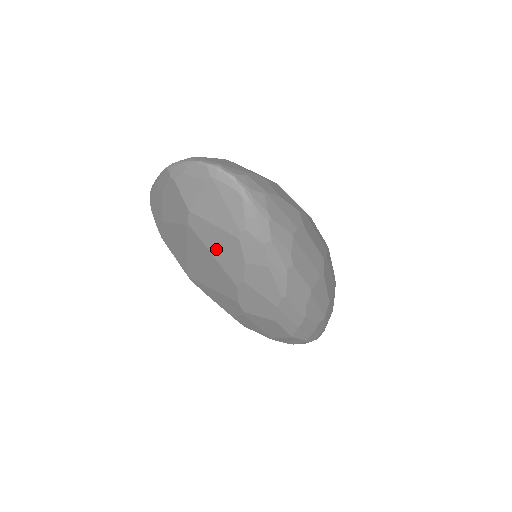
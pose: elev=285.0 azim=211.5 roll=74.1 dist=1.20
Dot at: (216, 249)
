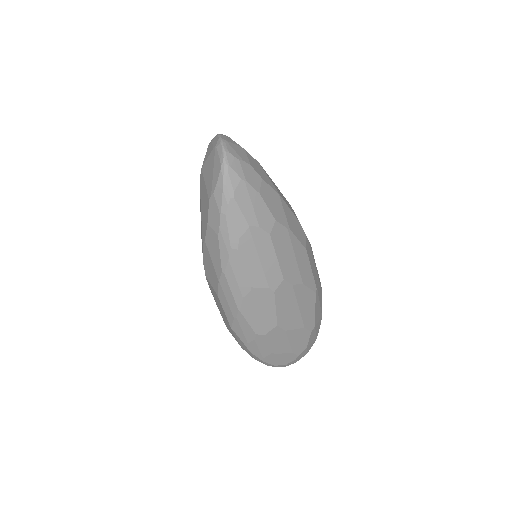
Dot at: (203, 206)
